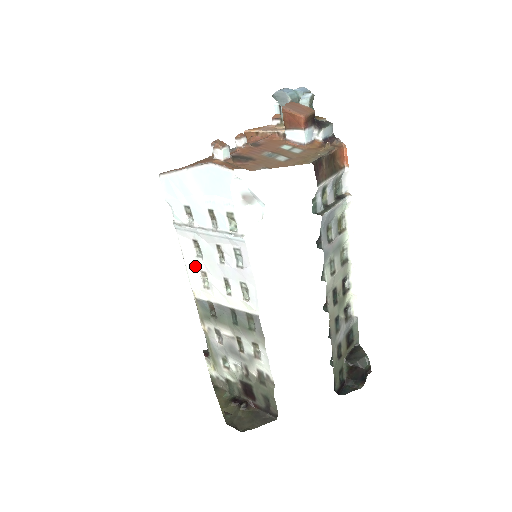
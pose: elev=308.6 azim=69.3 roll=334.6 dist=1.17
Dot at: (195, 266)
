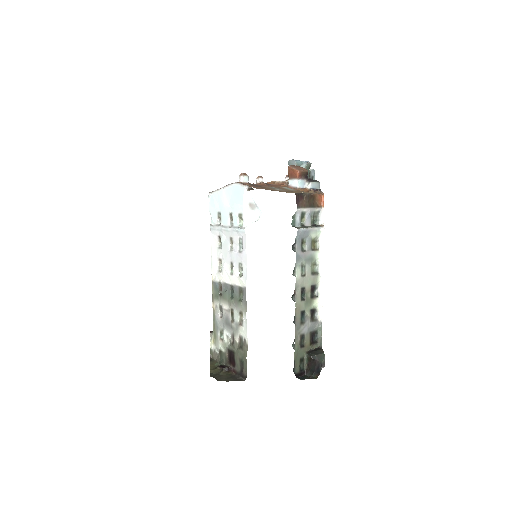
Dot at: (216, 256)
